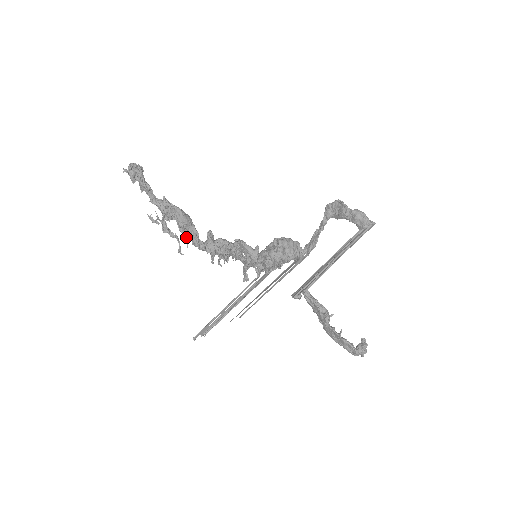
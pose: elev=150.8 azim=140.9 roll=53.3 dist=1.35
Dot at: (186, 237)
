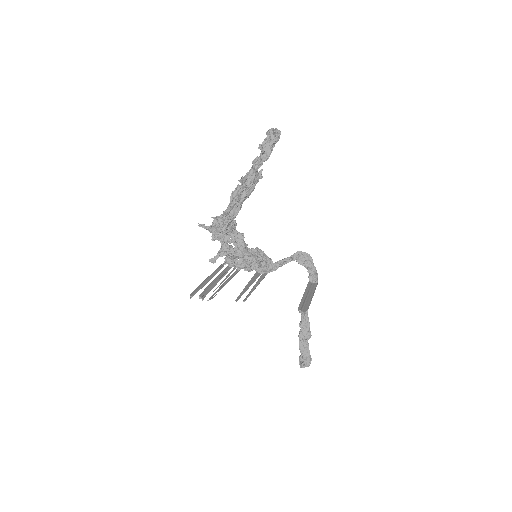
Dot at: (231, 205)
